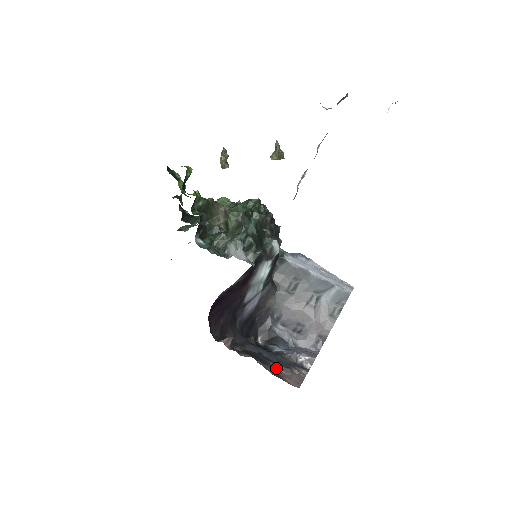
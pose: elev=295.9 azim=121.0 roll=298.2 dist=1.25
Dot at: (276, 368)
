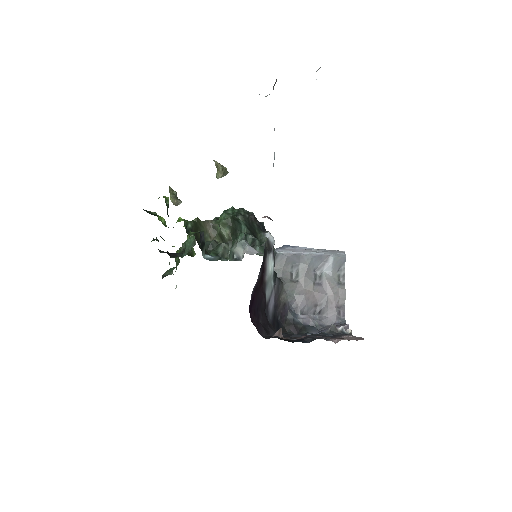
Dot at: (329, 340)
